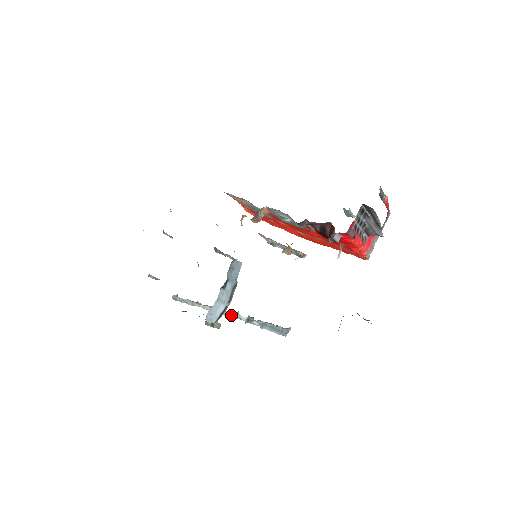
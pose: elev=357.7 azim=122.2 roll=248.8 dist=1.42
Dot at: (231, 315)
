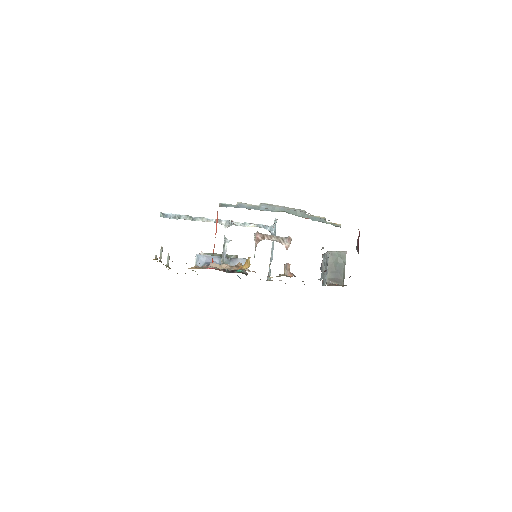
Dot at: occluded
